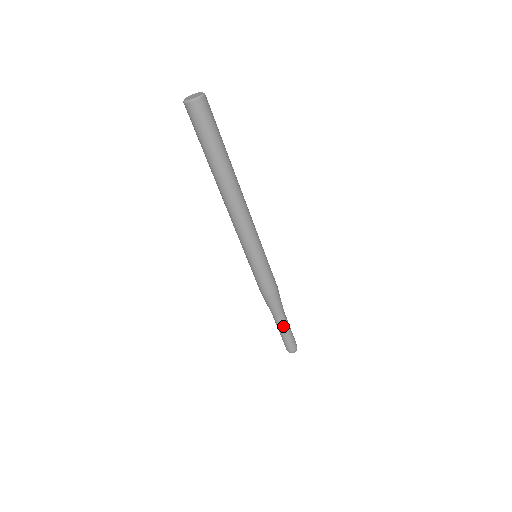
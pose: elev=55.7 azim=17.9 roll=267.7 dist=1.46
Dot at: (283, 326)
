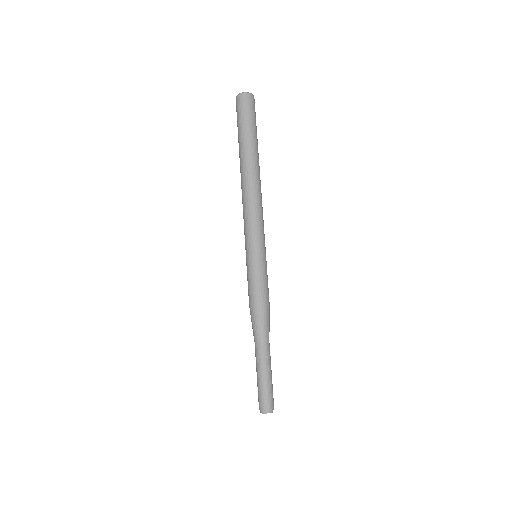
Dot at: (260, 360)
